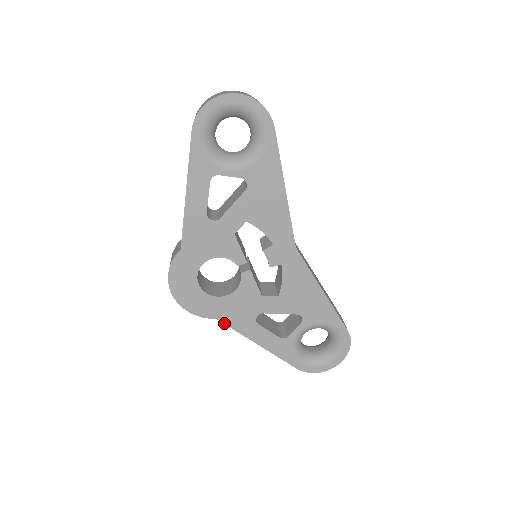
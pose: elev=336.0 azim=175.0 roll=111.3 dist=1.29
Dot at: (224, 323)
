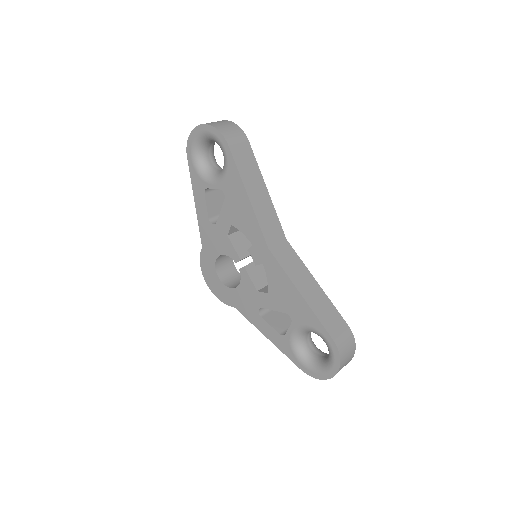
Dot at: (240, 312)
